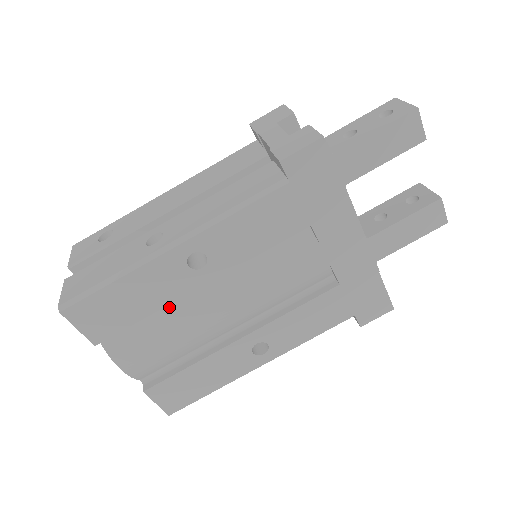
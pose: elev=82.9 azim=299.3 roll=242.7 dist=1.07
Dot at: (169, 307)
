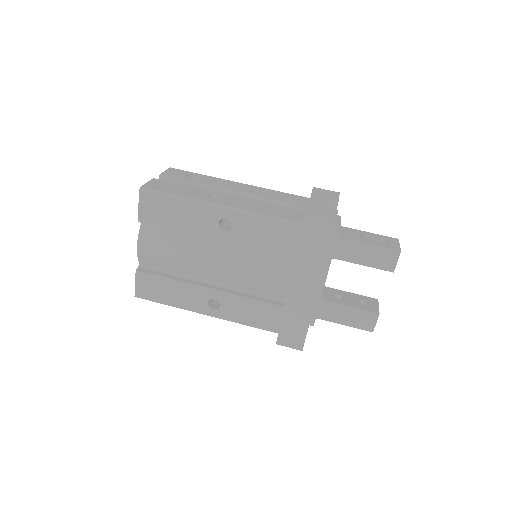
Dot at: (190, 237)
